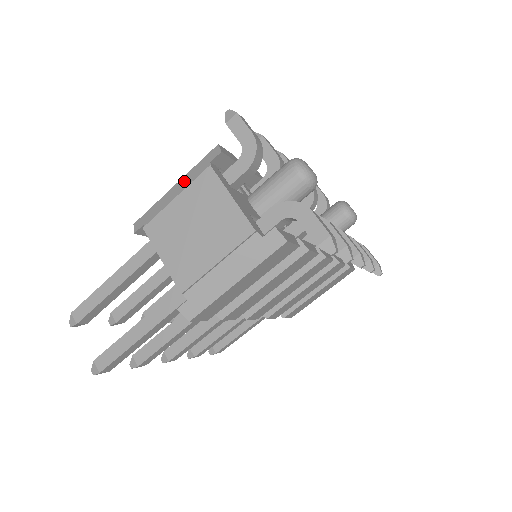
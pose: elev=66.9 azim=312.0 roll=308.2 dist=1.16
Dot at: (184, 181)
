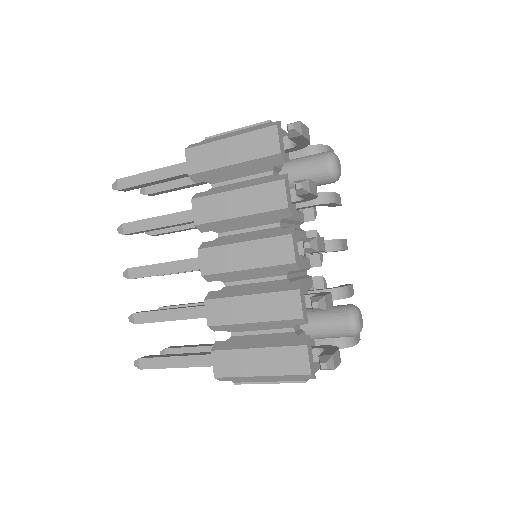
Dot at: (274, 378)
